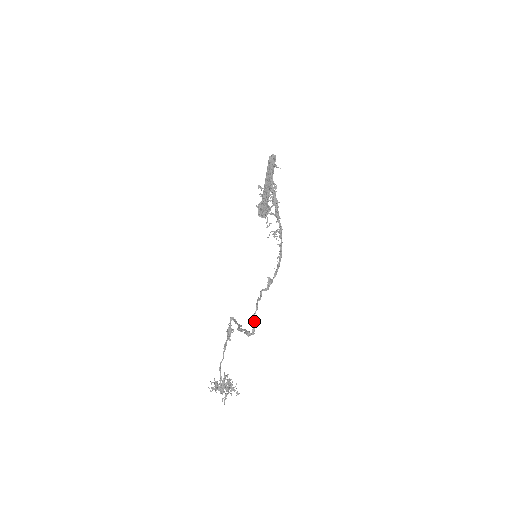
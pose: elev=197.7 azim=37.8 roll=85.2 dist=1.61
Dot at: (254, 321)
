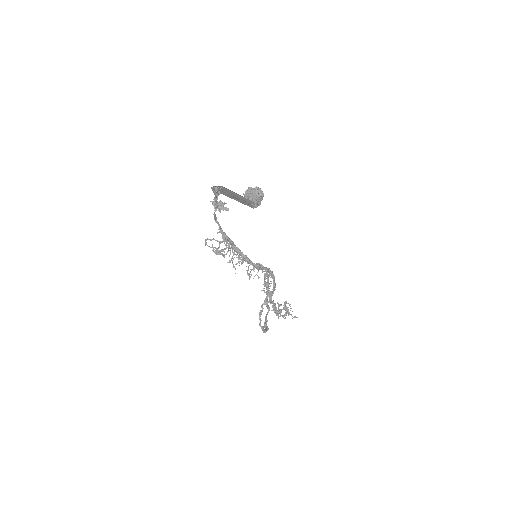
Dot at: (261, 328)
